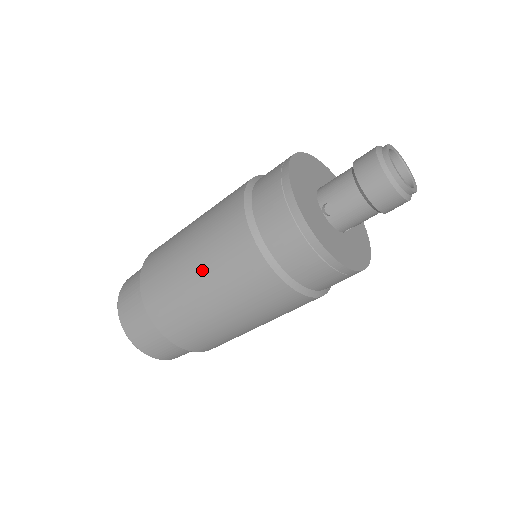
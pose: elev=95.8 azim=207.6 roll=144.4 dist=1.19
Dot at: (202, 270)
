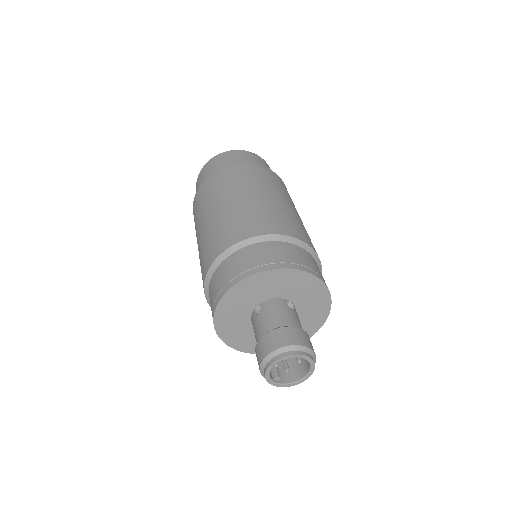
Dot at: occluded
